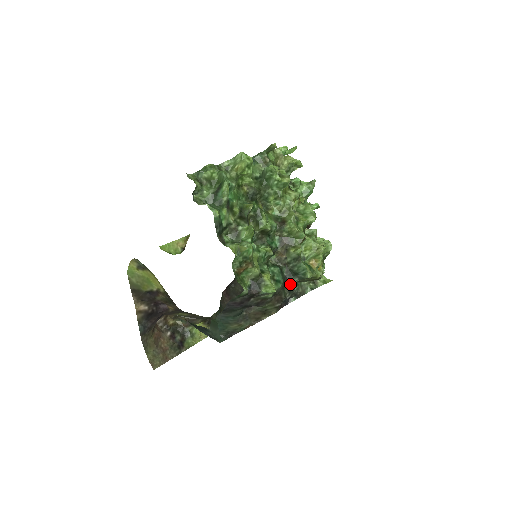
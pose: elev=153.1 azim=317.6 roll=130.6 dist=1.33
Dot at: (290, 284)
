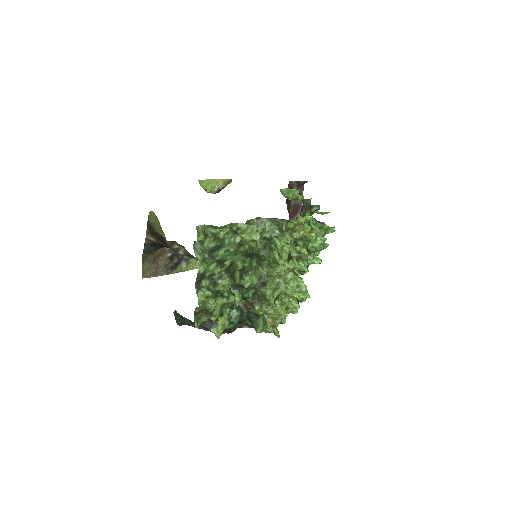
Dot at: (245, 323)
